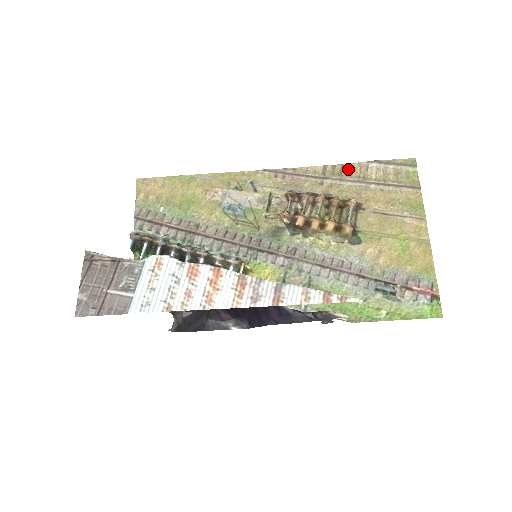
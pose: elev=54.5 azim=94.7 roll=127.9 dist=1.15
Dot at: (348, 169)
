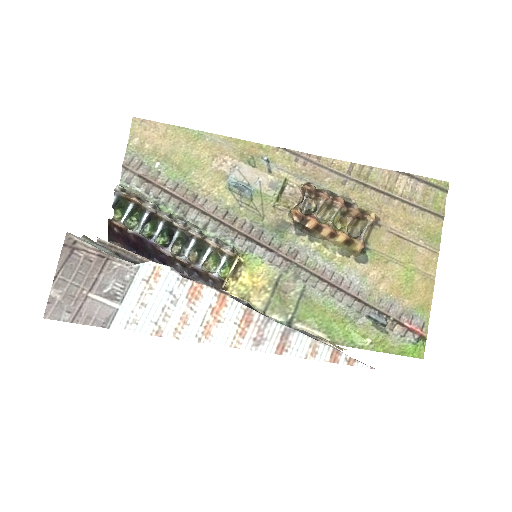
Dot at: (376, 174)
